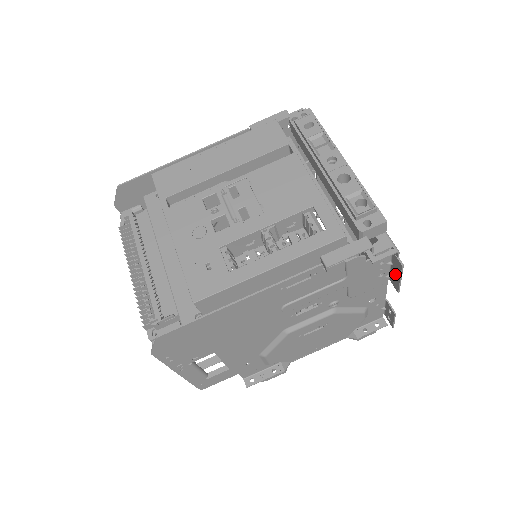
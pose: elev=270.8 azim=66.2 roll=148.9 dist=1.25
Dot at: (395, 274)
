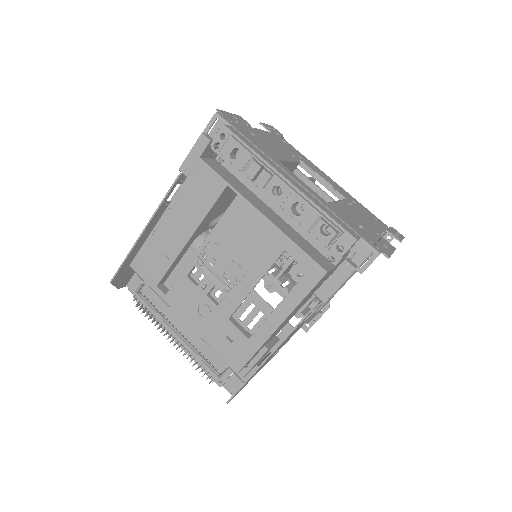
Dot at: occluded
